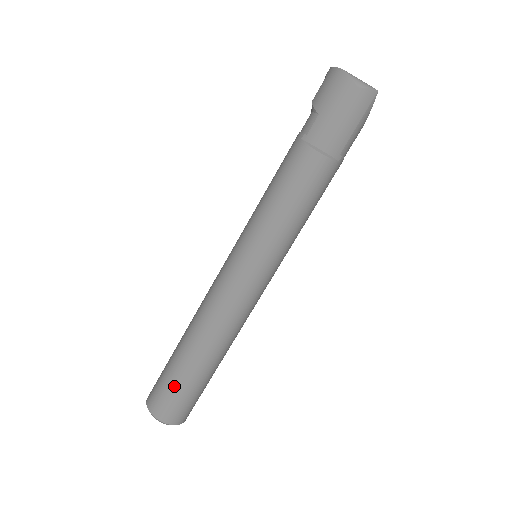
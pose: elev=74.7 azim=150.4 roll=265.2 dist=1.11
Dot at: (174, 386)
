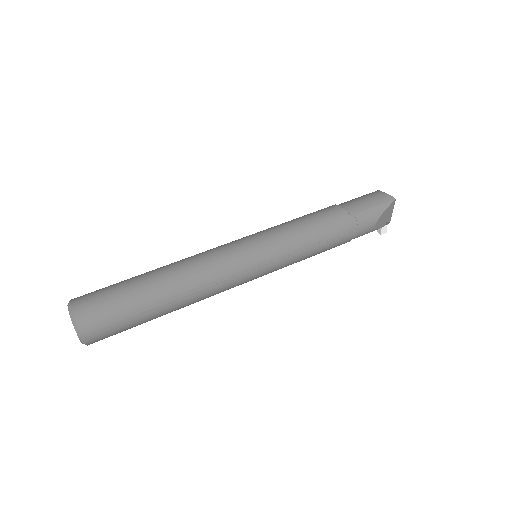
Dot at: (113, 285)
